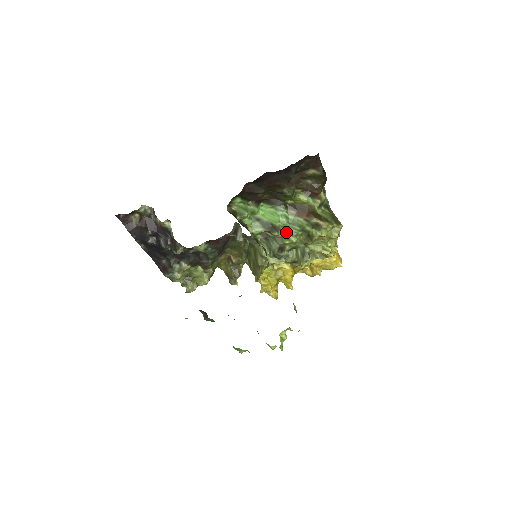
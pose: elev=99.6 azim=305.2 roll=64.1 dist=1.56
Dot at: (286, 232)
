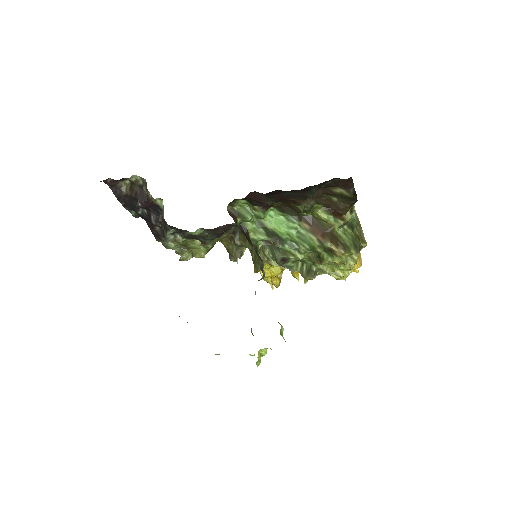
Dot at: (293, 247)
